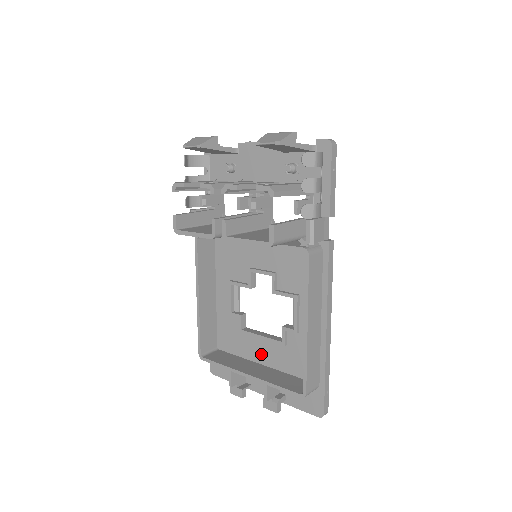
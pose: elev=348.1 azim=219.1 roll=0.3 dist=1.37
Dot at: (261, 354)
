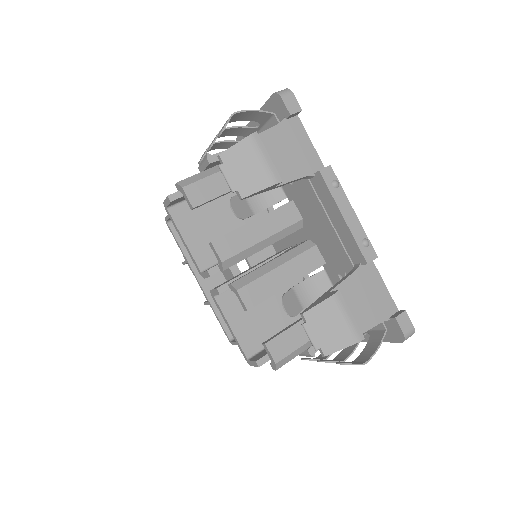
Dot at: occluded
